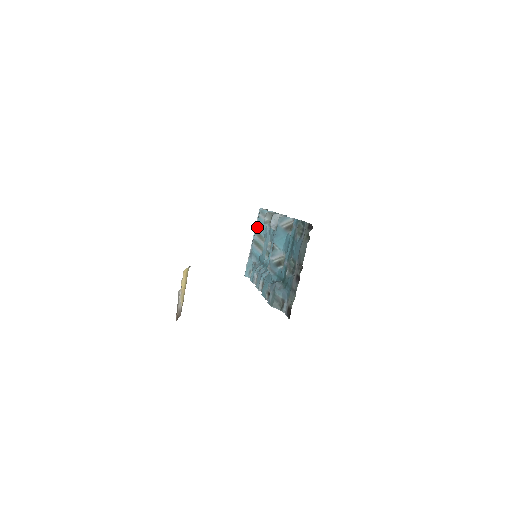
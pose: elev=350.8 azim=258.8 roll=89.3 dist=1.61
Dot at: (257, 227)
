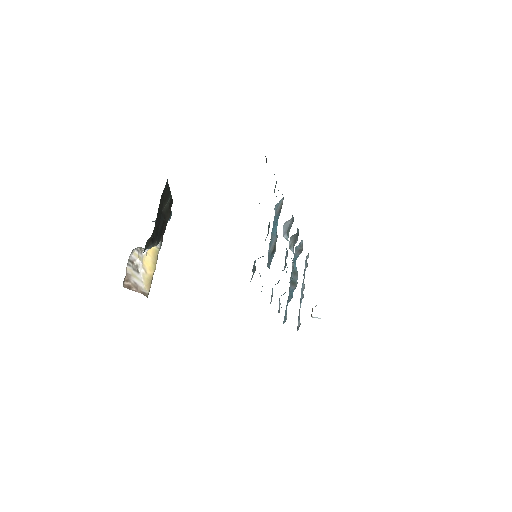
Dot at: occluded
